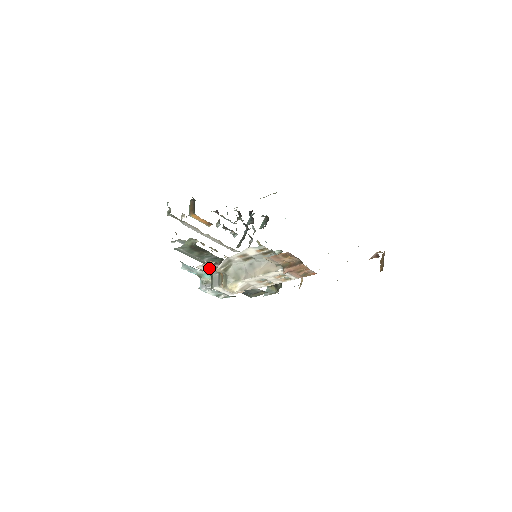
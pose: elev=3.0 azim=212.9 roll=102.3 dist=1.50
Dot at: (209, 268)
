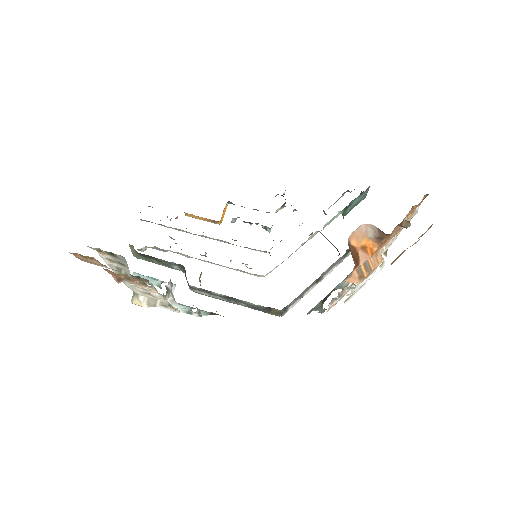
Dot at: occluded
